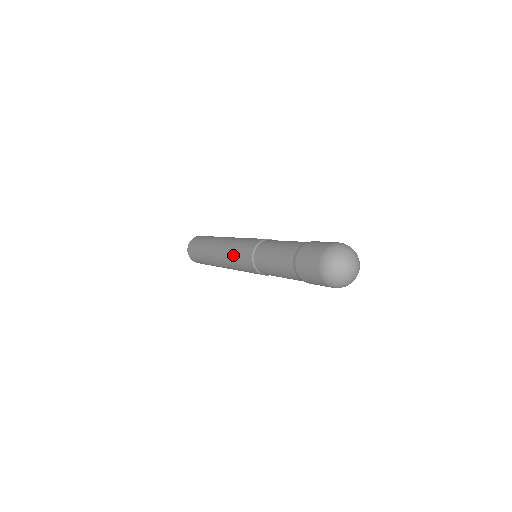
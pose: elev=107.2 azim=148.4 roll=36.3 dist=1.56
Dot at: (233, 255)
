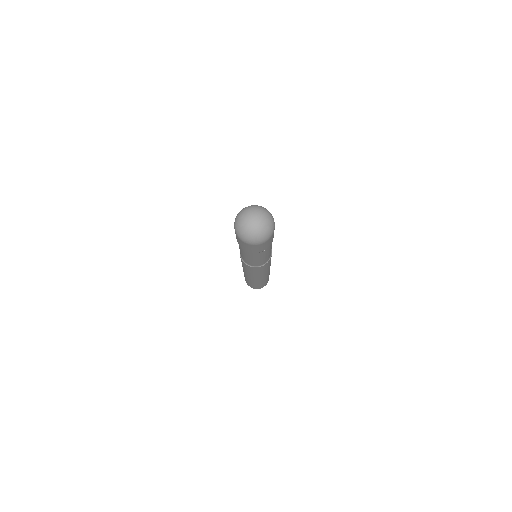
Dot at: occluded
